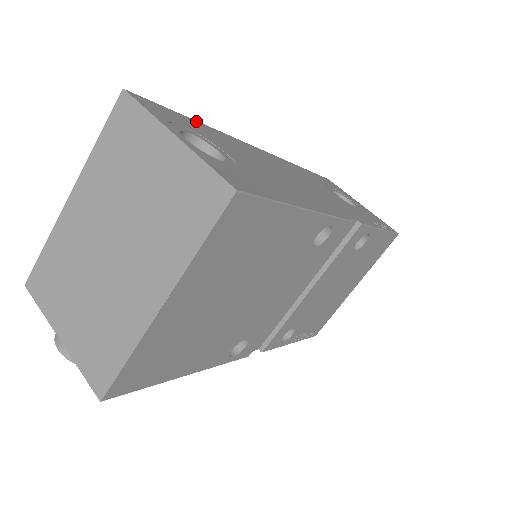
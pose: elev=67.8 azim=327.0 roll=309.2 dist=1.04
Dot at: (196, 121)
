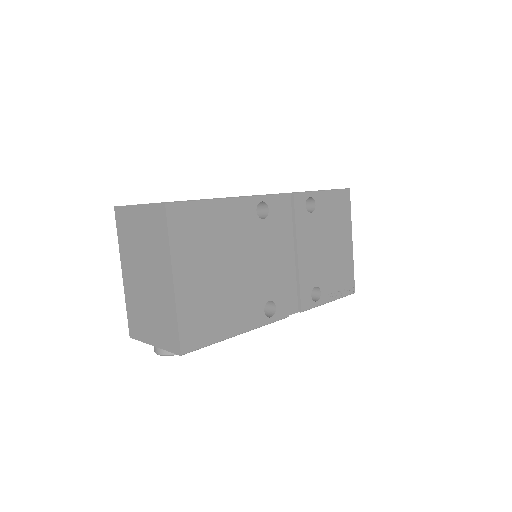
Dot at: occluded
